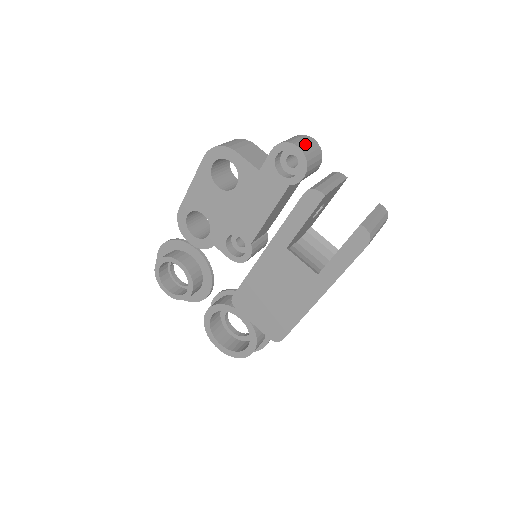
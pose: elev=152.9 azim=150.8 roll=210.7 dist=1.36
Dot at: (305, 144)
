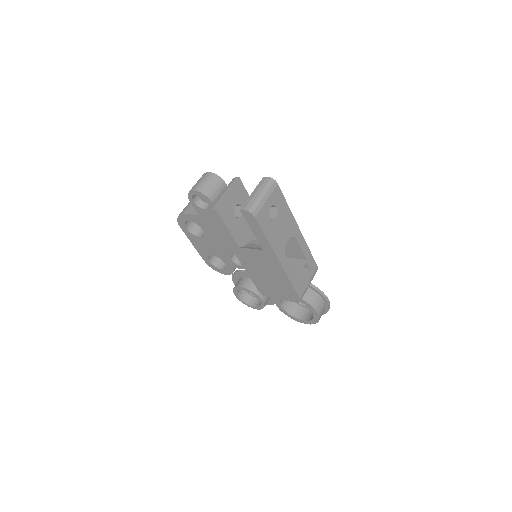
Dot at: (199, 183)
